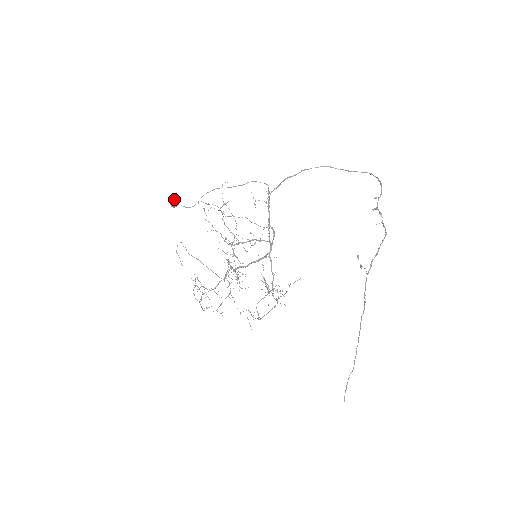
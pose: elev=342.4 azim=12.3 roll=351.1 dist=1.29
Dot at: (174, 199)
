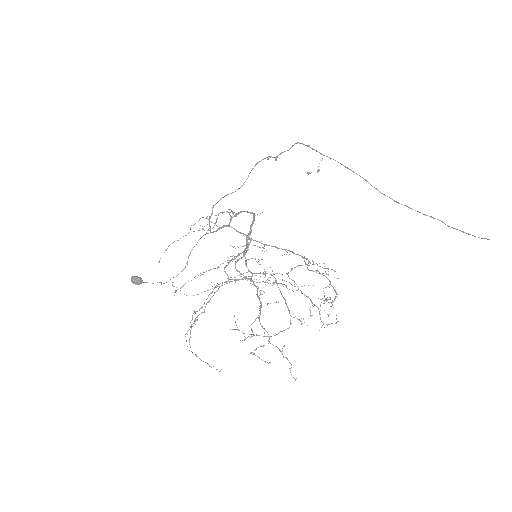
Dot at: (133, 277)
